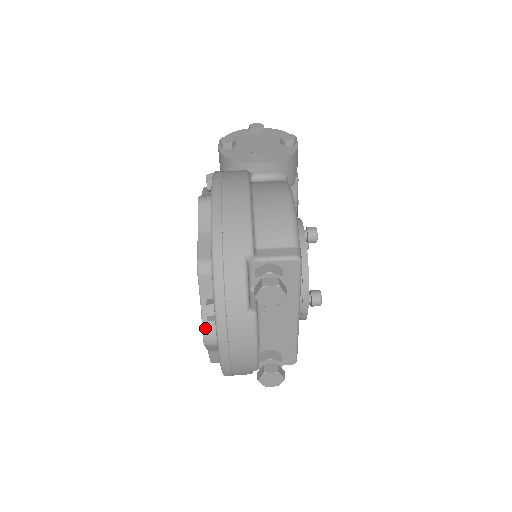
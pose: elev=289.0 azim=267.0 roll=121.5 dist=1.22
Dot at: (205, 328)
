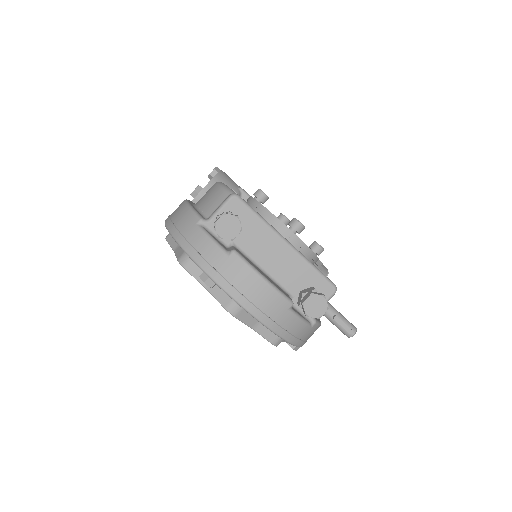
Dot at: (221, 301)
